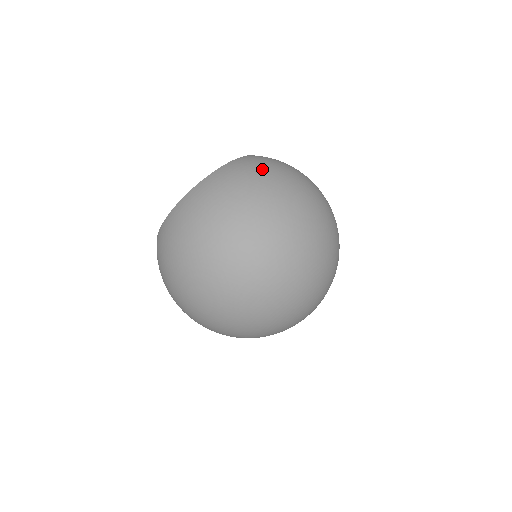
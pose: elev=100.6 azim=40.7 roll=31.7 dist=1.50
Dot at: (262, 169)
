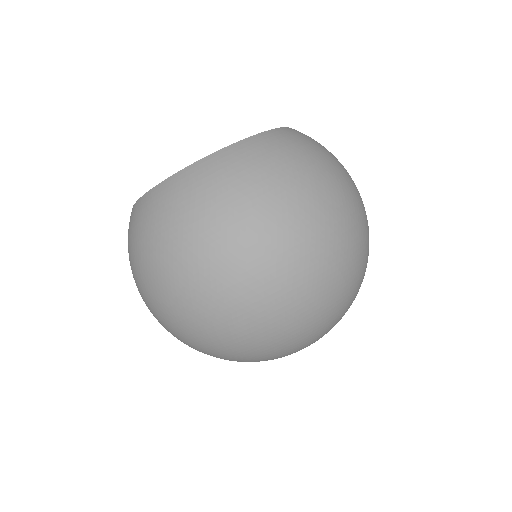
Dot at: occluded
